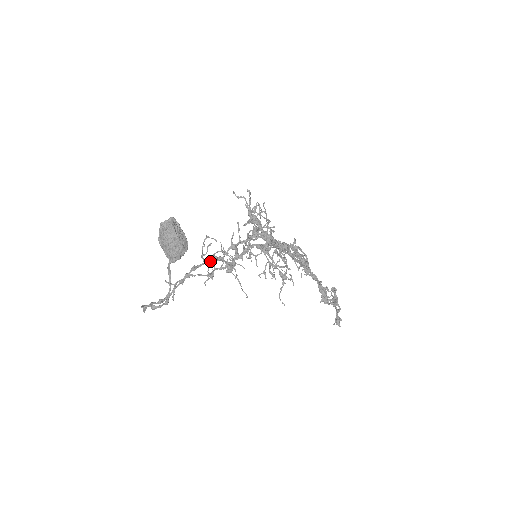
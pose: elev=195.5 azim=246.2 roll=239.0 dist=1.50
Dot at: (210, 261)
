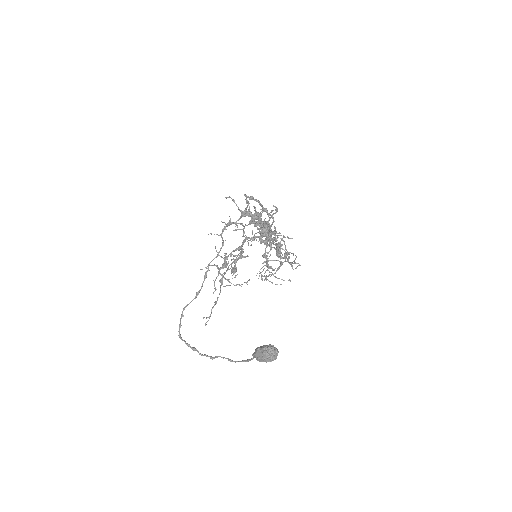
Dot at: occluded
